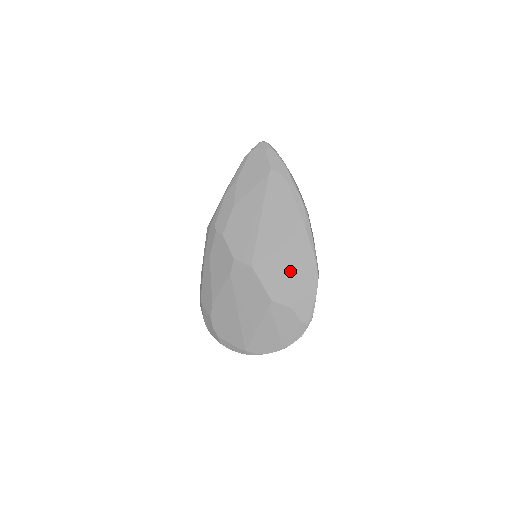
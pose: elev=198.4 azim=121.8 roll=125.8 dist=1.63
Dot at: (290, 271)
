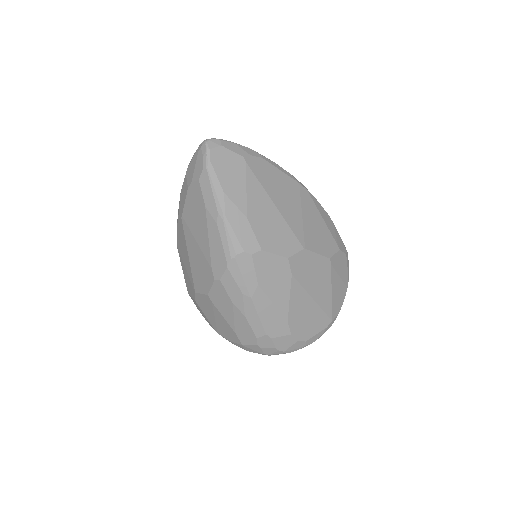
Dot at: (319, 225)
